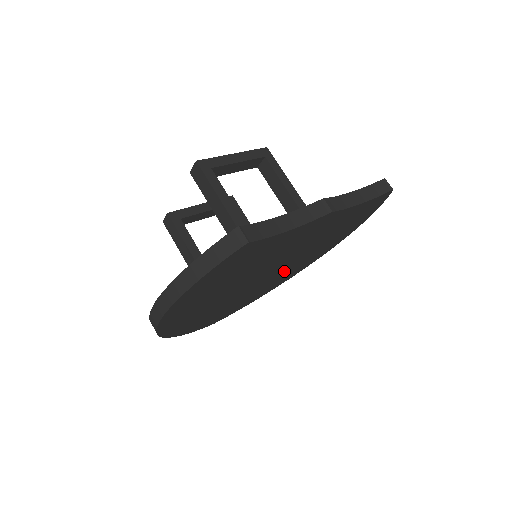
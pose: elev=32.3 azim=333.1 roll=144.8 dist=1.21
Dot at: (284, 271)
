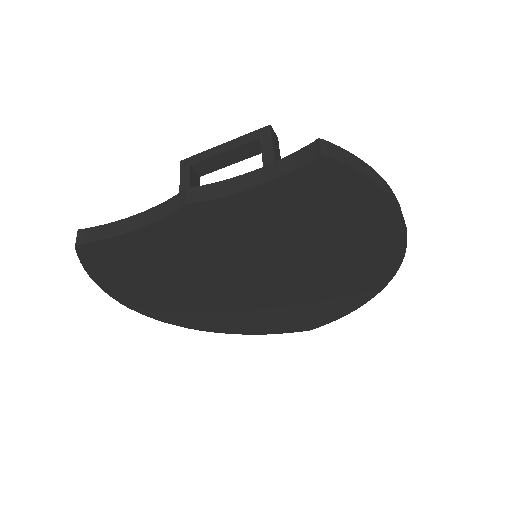
Dot at: (316, 276)
